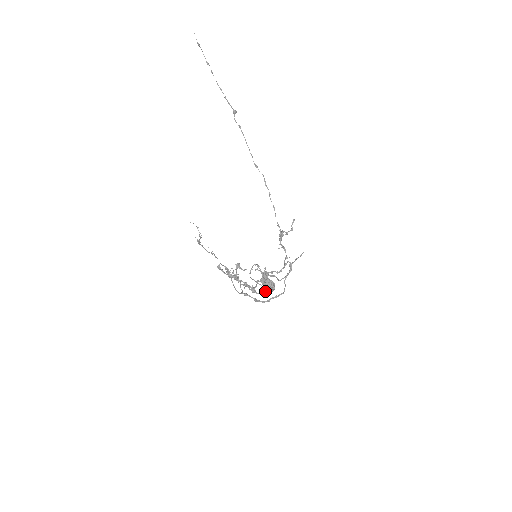
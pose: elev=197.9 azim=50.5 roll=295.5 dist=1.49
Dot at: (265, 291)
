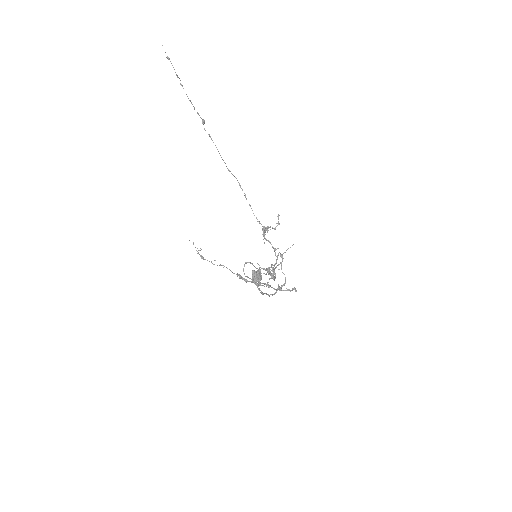
Dot at: (294, 287)
